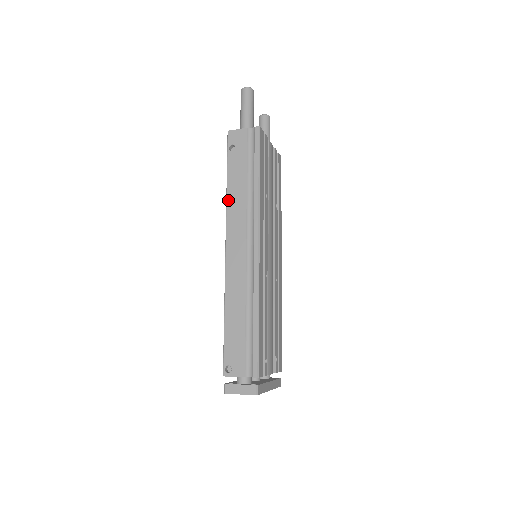
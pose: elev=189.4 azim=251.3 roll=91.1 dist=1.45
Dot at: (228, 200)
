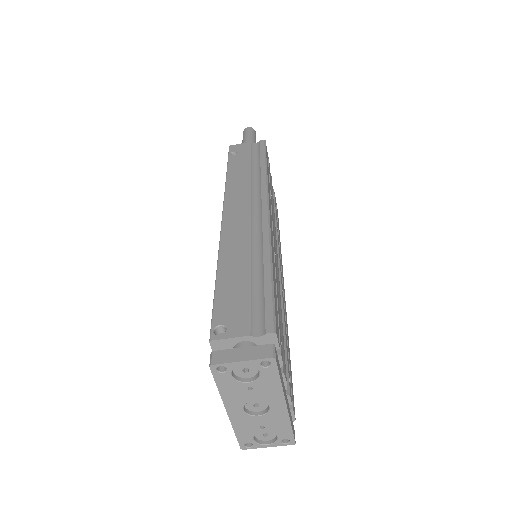
Dot at: (228, 182)
